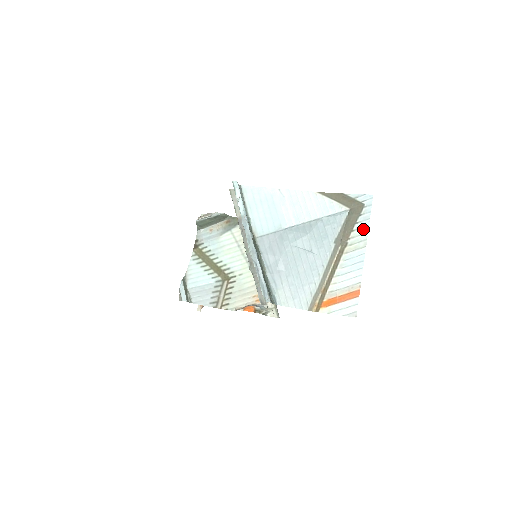
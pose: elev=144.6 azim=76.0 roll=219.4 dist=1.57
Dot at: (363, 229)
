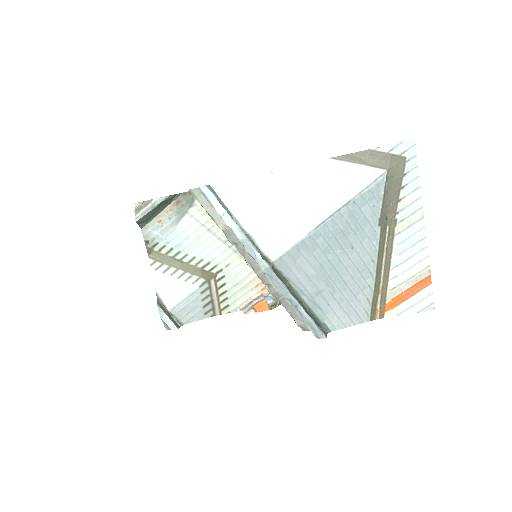
Dot at: (413, 194)
